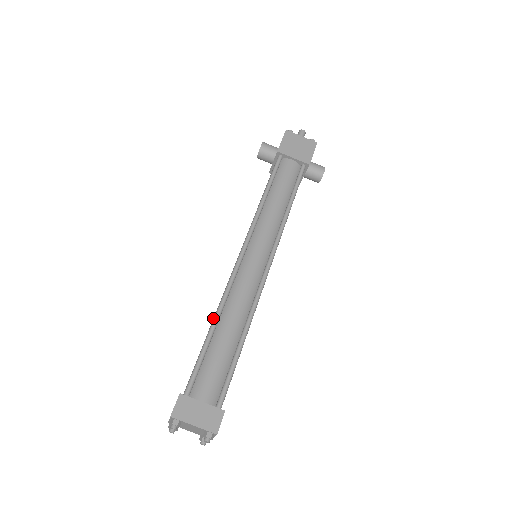
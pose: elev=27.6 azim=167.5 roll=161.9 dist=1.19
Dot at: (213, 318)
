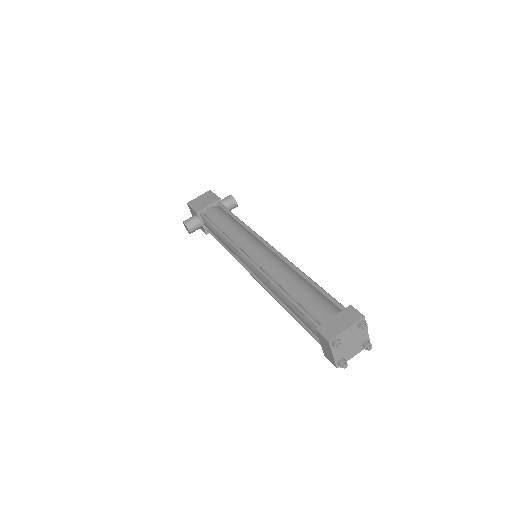
Dot at: (278, 297)
